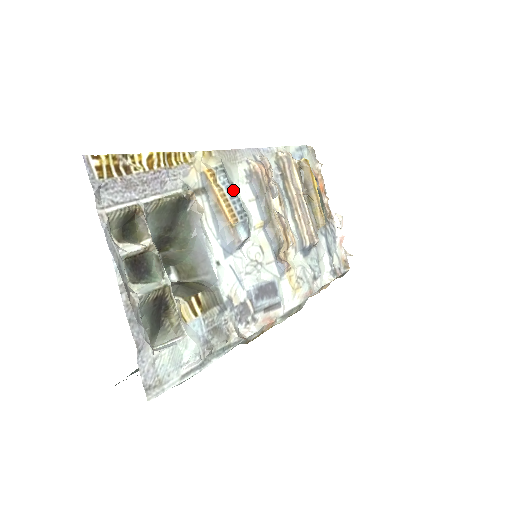
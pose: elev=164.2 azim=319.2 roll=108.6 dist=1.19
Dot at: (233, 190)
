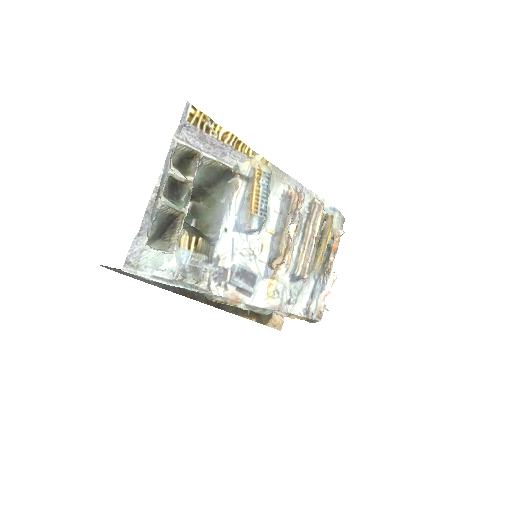
Dot at: (267, 194)
